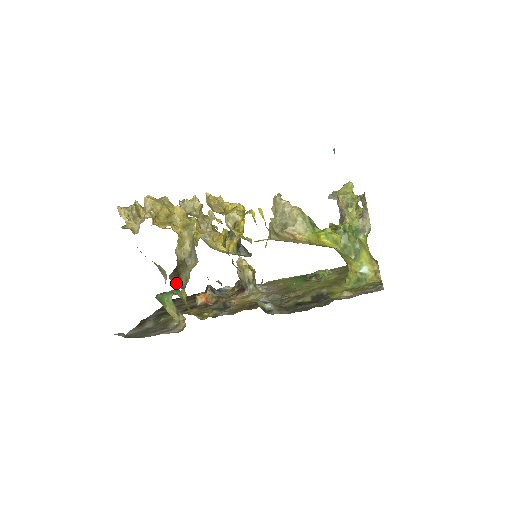
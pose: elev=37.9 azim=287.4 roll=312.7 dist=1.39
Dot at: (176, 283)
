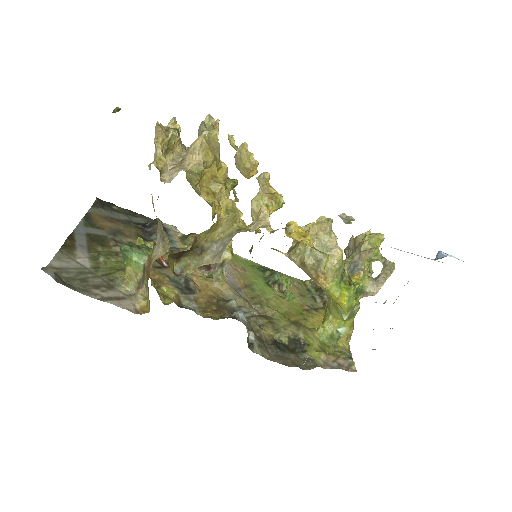
Dot at: (171, 264)
